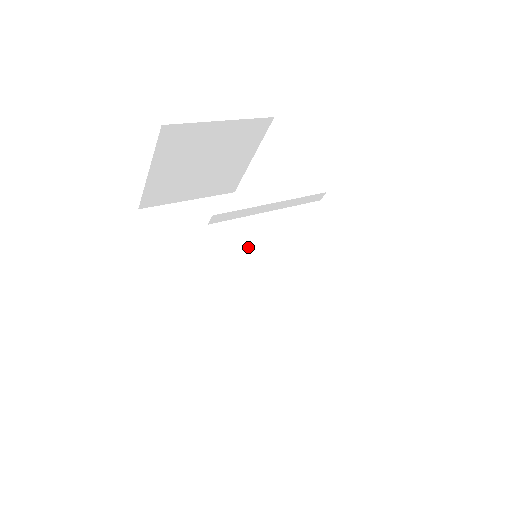
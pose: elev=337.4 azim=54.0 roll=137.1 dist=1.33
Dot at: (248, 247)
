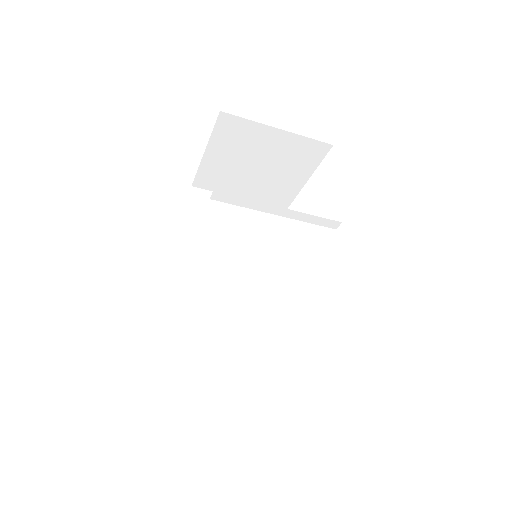
Dot at: (271, 258)
